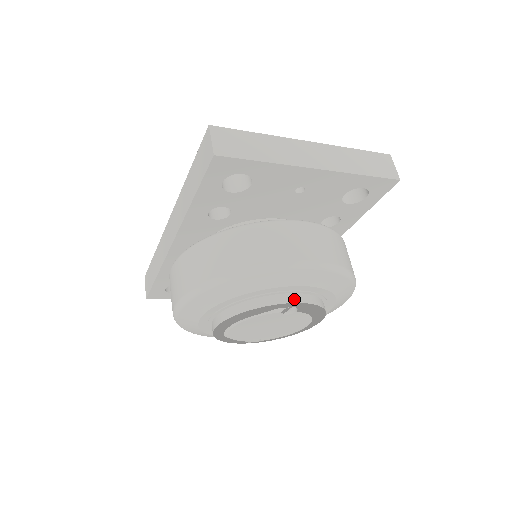
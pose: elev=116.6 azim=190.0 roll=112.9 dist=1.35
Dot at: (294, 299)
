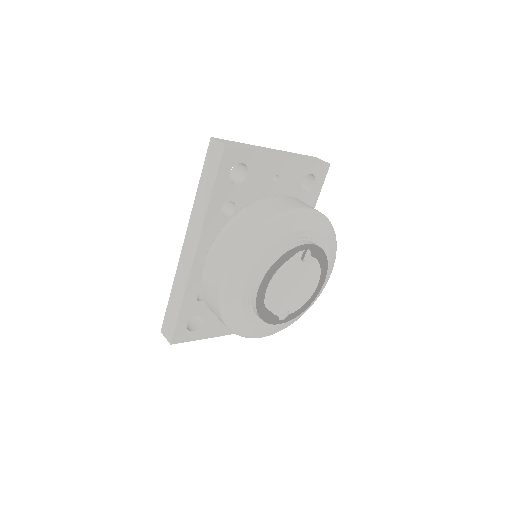
Dot at: (306, 242)
